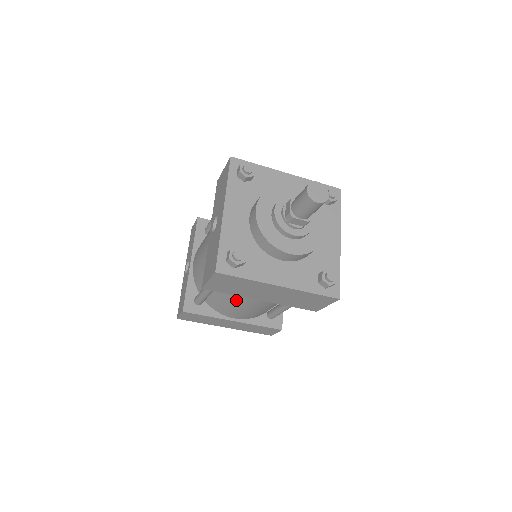
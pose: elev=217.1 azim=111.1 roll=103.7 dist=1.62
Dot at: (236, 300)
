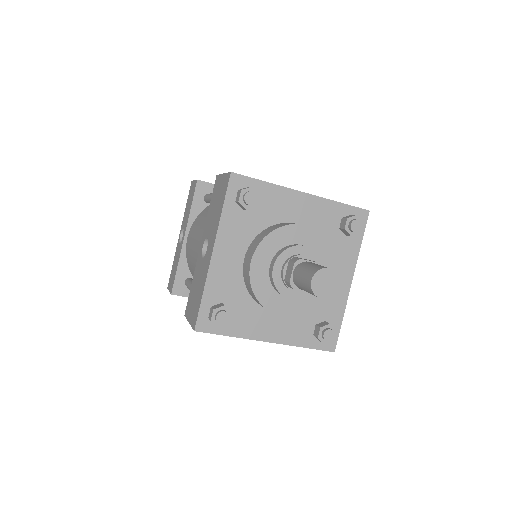
Dot at: occluded
